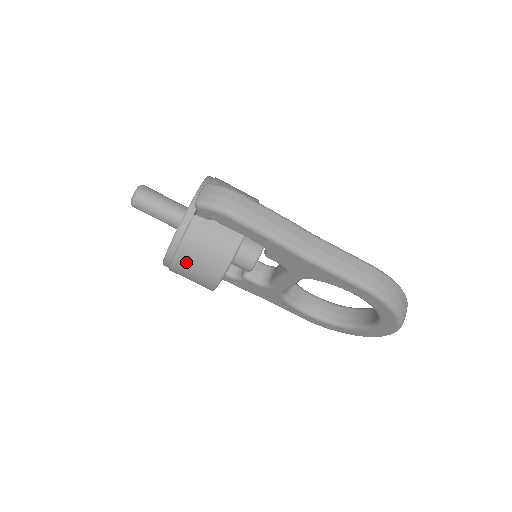
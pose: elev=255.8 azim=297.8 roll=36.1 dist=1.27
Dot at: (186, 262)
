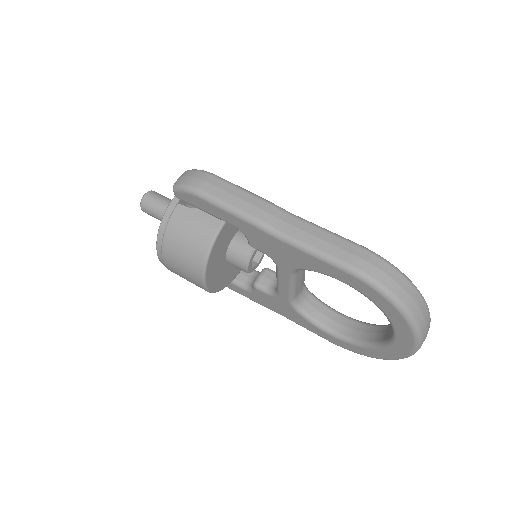
Dot at: (172, 253)
